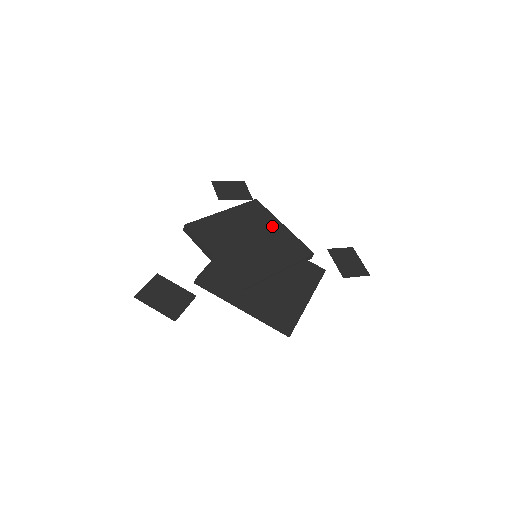
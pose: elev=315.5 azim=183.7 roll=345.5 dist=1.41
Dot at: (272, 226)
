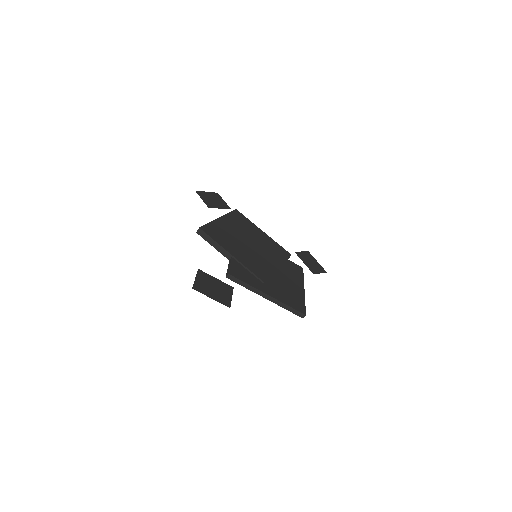
Dot at: (257, 232)
